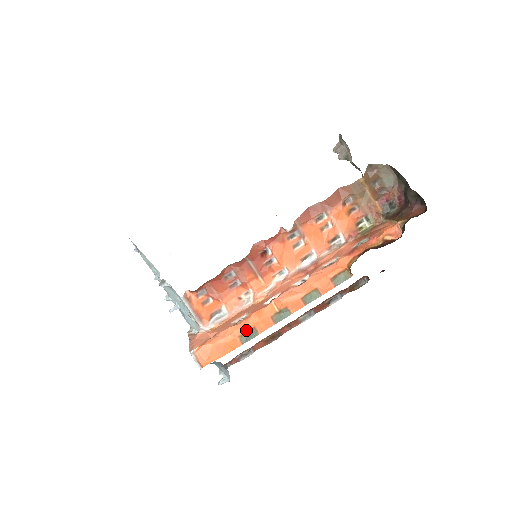
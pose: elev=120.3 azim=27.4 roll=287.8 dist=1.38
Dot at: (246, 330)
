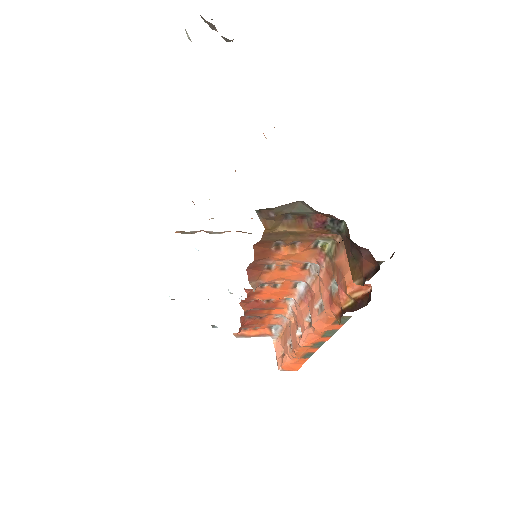
Dot at: (301, 356)
